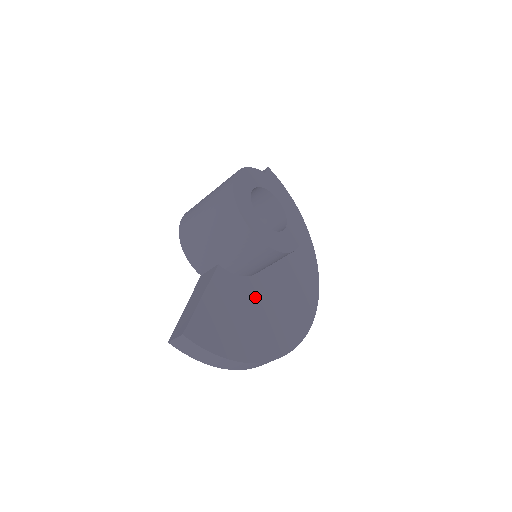
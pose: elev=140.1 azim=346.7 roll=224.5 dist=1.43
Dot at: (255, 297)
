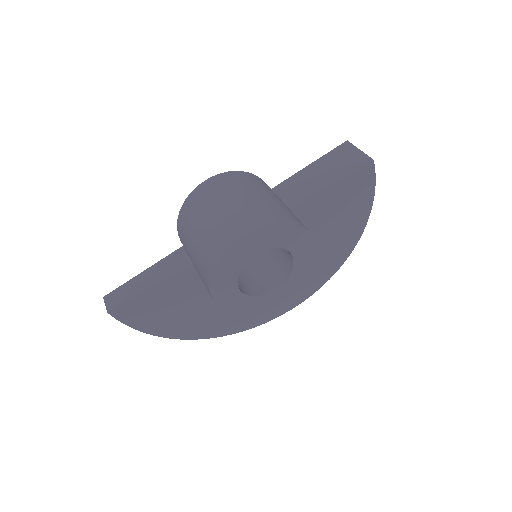
Dot at: occluded
